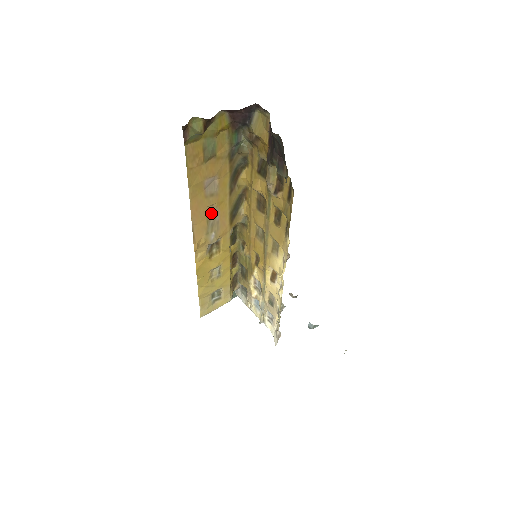
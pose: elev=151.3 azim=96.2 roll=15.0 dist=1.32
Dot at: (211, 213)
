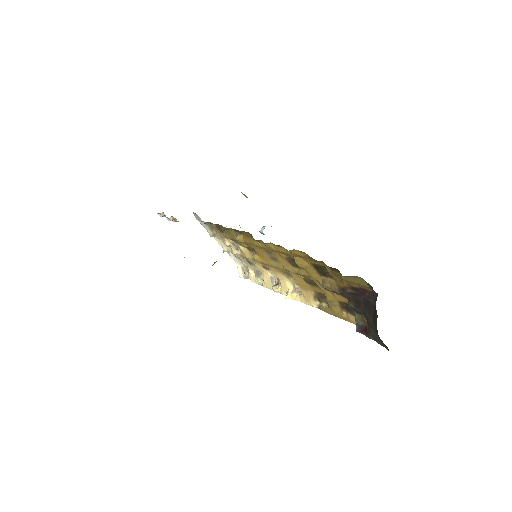
Dot at: occluded
